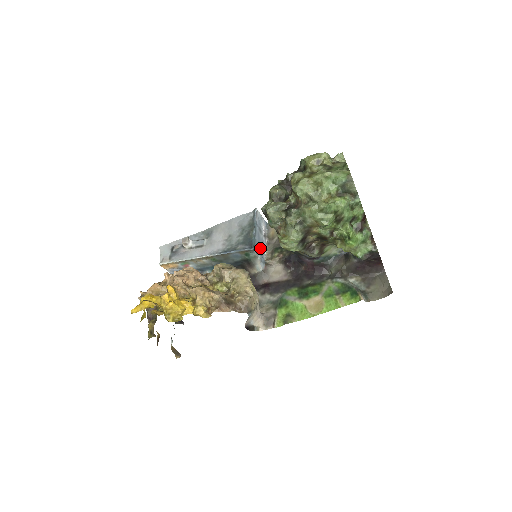
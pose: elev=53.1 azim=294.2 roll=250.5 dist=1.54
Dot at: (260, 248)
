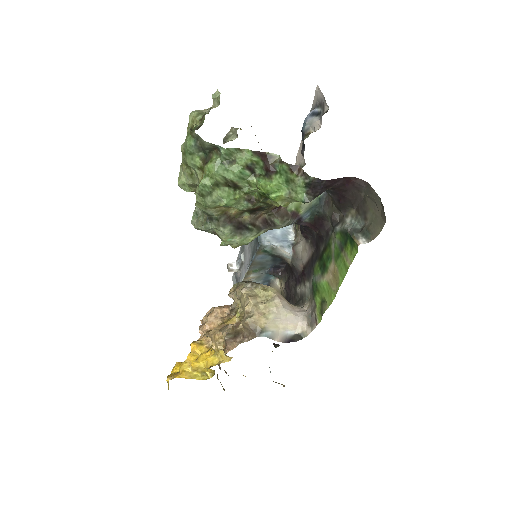
Dot at: (277, 233)
